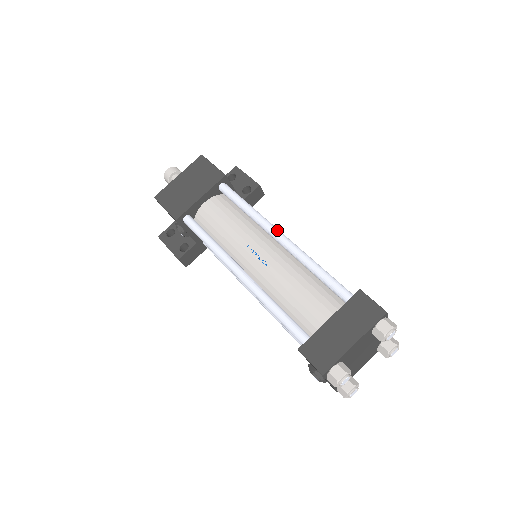
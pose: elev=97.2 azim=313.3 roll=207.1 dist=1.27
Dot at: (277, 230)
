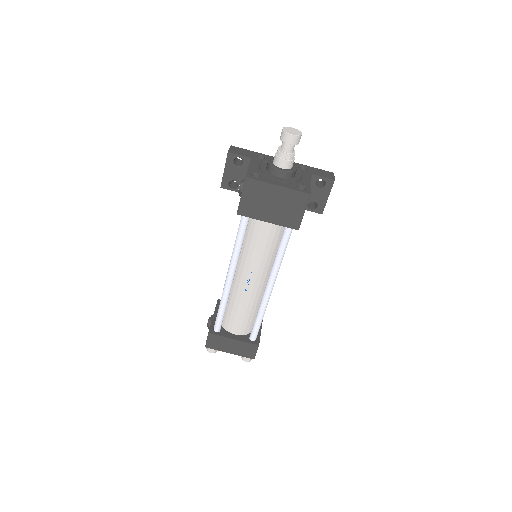
Dot at: (273, 286)
